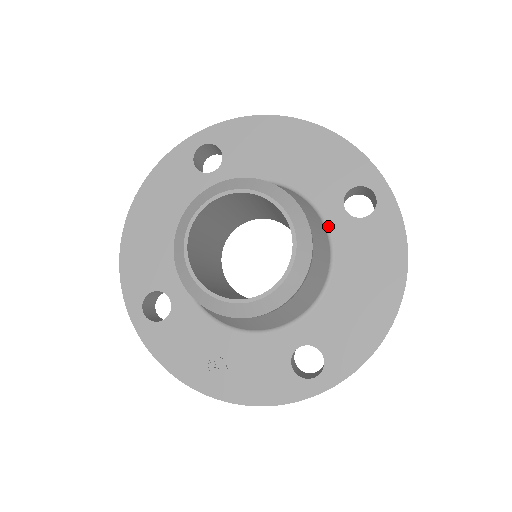
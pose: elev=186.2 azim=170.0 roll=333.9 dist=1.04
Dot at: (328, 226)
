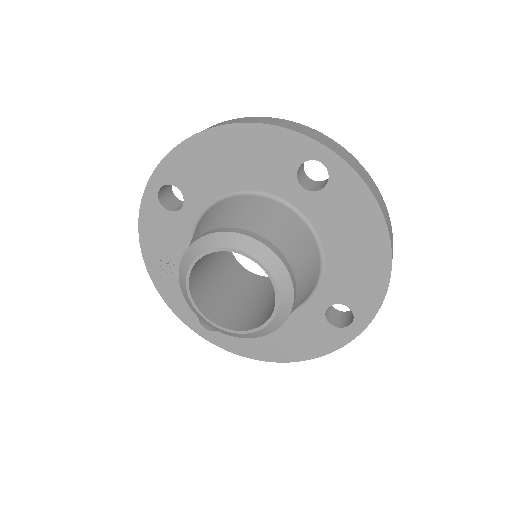
Dot at: (308, 301)
